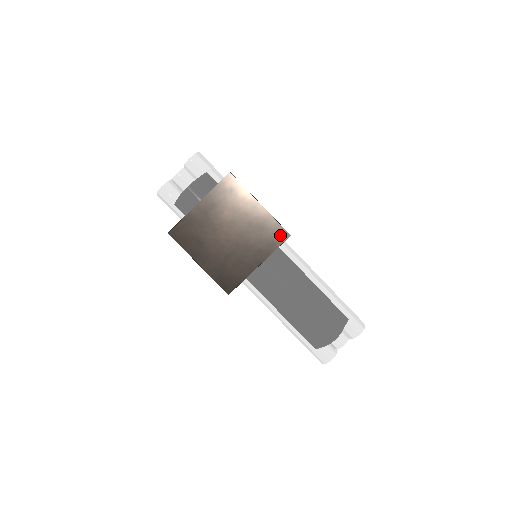
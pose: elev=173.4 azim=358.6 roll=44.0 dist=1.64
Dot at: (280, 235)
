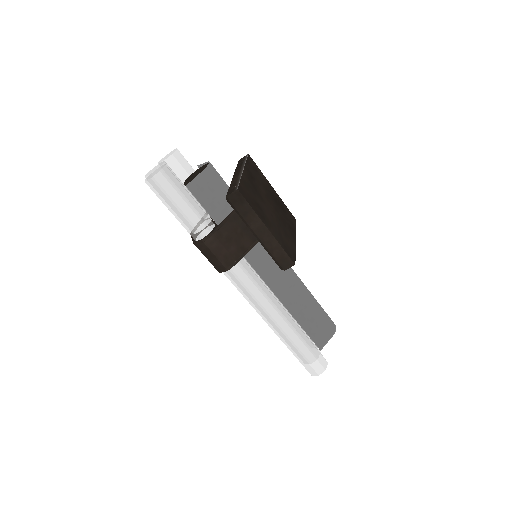
Dot at: (292, 218)
